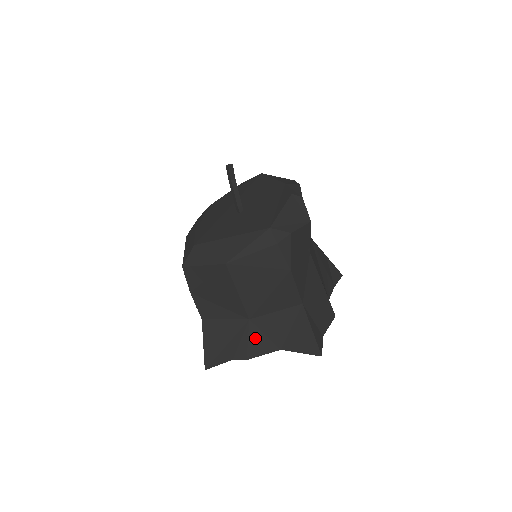
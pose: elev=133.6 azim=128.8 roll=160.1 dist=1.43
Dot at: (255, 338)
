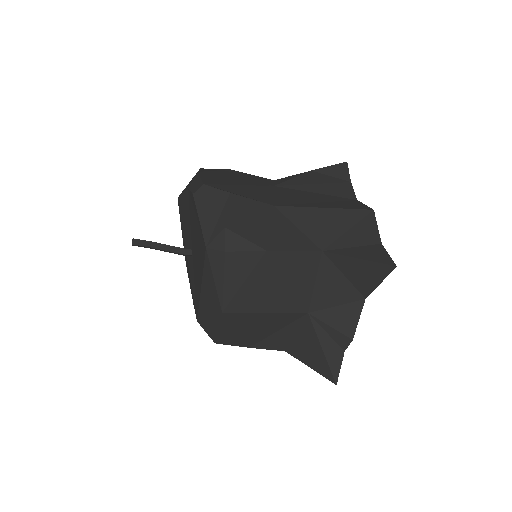
Dot at: (333, 318)
